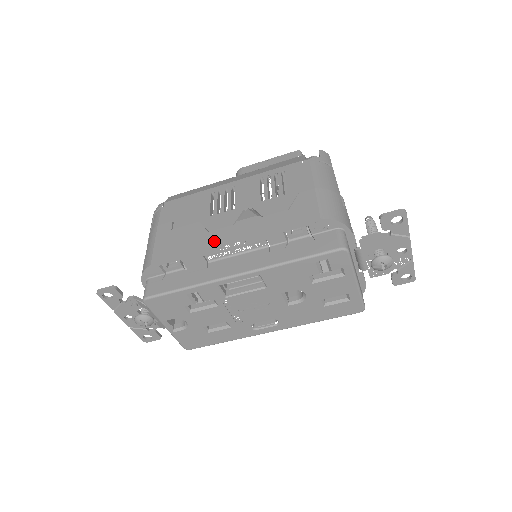
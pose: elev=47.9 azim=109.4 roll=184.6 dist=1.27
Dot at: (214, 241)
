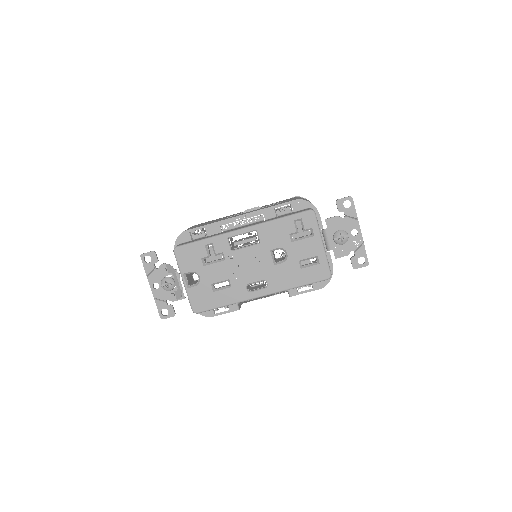
Dot at: occluded
